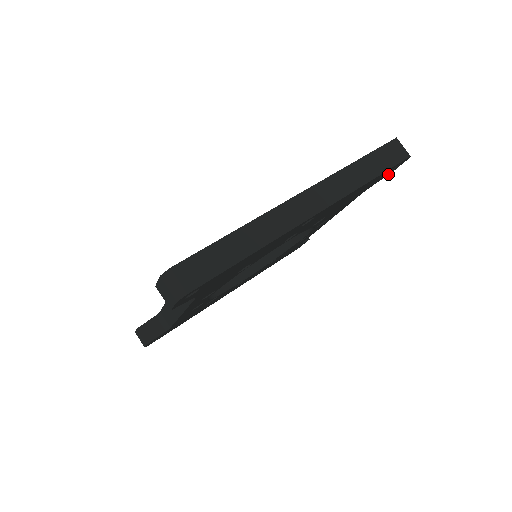
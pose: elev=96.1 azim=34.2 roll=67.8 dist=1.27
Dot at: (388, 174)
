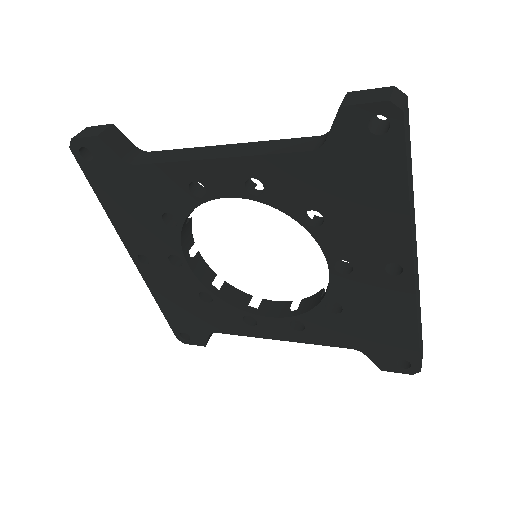
Dot at: (380, 366)
